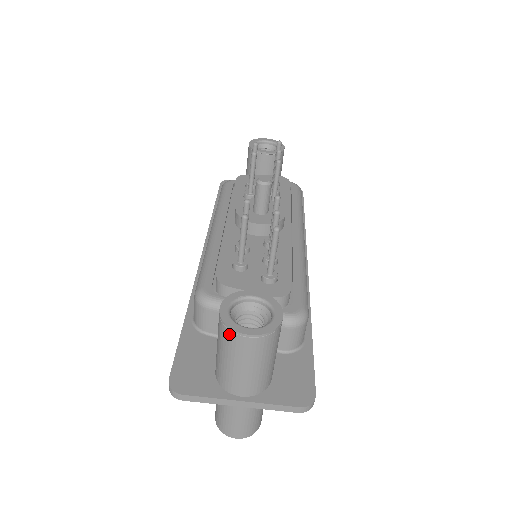
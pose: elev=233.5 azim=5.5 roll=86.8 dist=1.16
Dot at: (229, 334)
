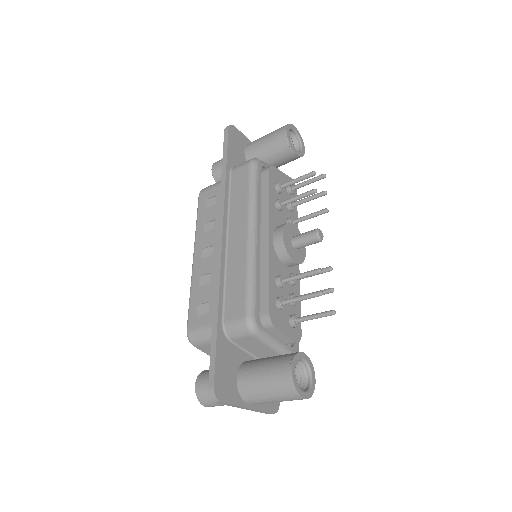
Dot at: (292, 392)
